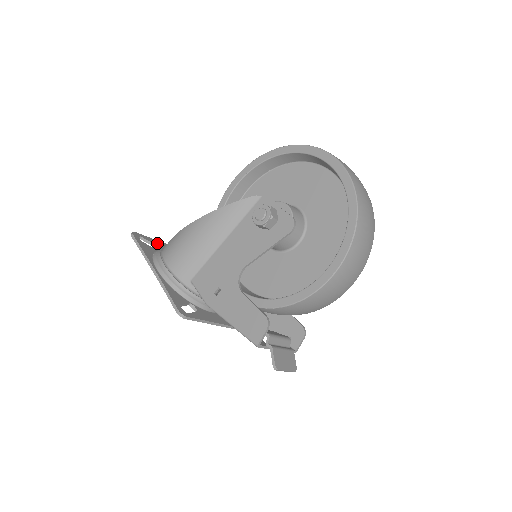
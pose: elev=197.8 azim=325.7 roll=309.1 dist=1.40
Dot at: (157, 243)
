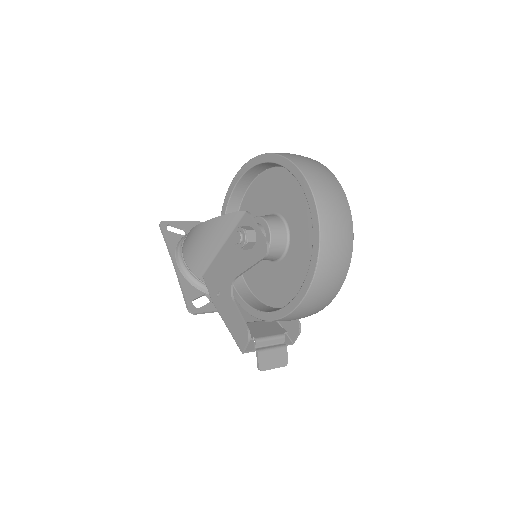
Dot at: (187, 225)
